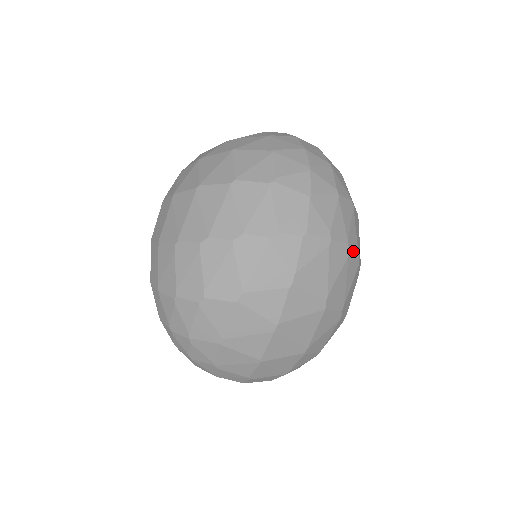
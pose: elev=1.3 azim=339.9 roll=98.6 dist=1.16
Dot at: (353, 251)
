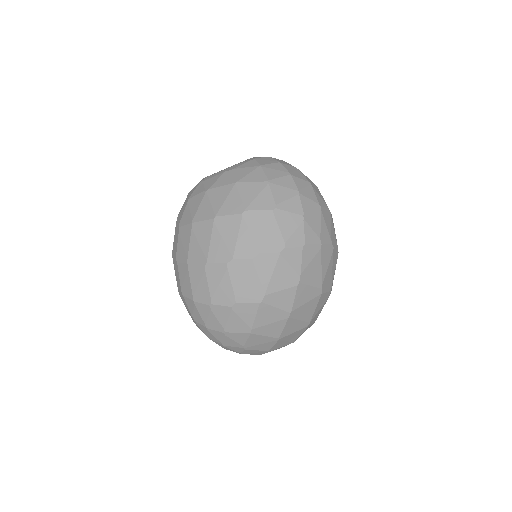
Dot at: (335, 247)
